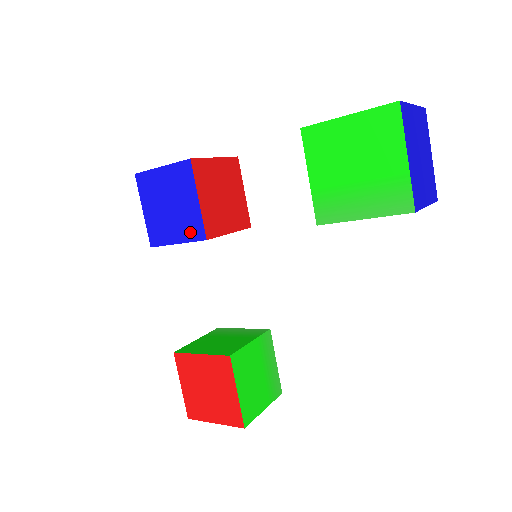
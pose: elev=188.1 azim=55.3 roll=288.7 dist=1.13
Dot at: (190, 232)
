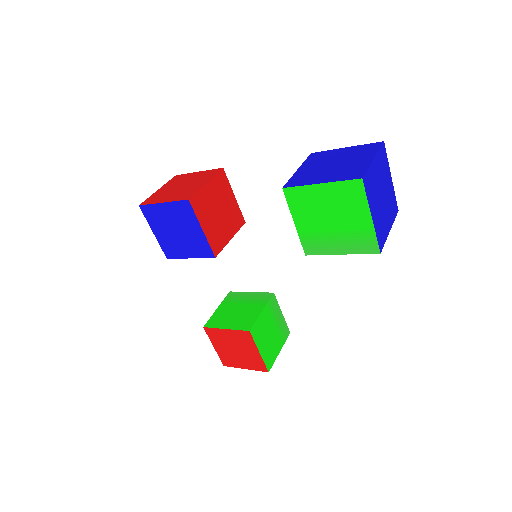
Dot at: (200, 251)
